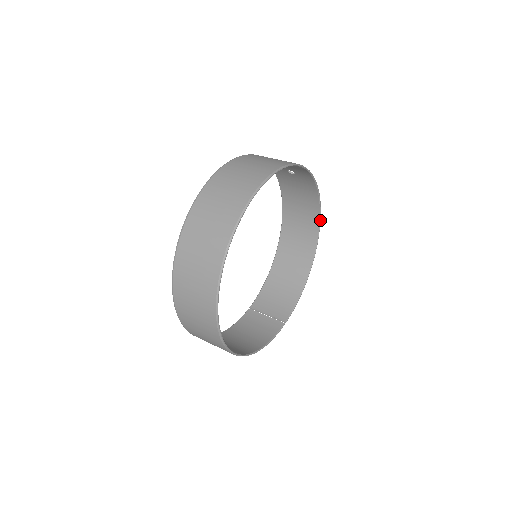
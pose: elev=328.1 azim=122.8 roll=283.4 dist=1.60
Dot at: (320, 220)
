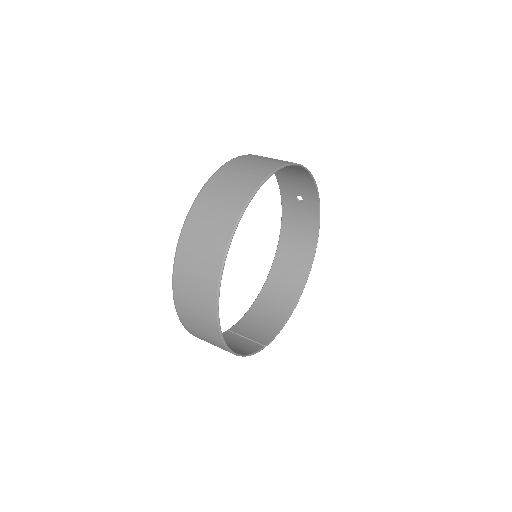
Dot at: (314, 256)
